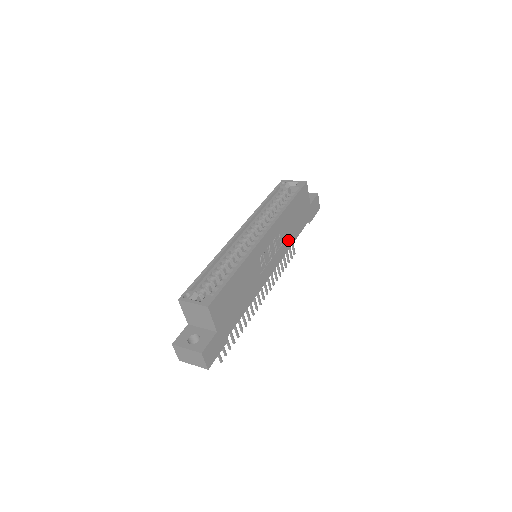
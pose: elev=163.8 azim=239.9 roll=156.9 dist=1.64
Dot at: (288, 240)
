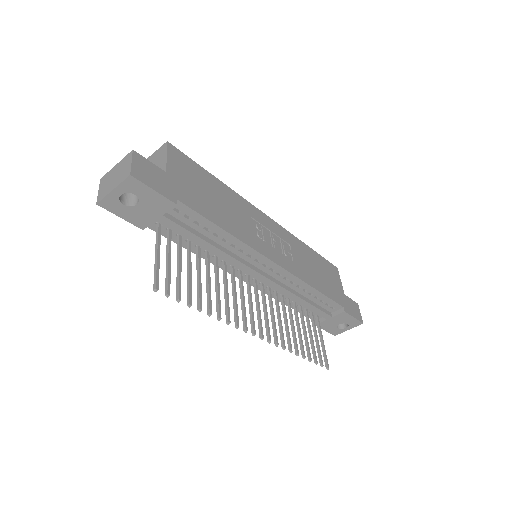
Dot at: (305, 273)
